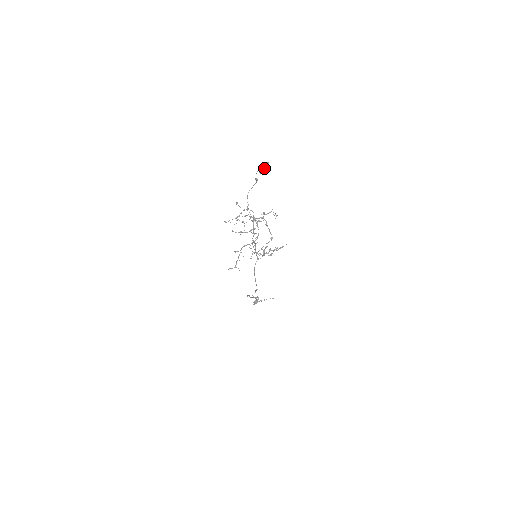
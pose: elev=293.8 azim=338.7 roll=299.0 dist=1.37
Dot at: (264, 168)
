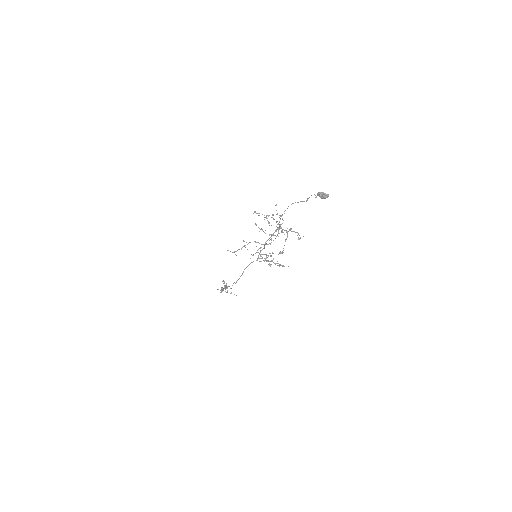
Dot at: (322, 196)
